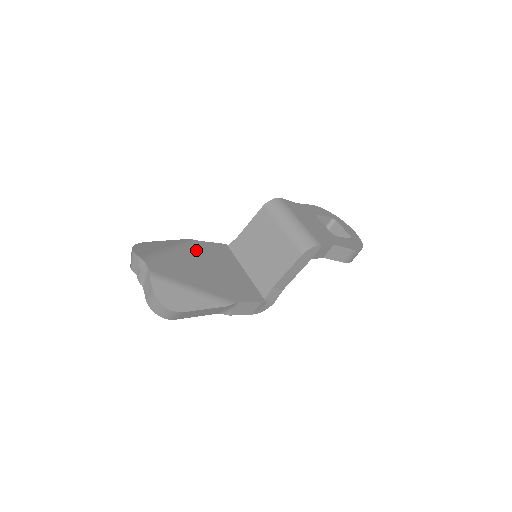
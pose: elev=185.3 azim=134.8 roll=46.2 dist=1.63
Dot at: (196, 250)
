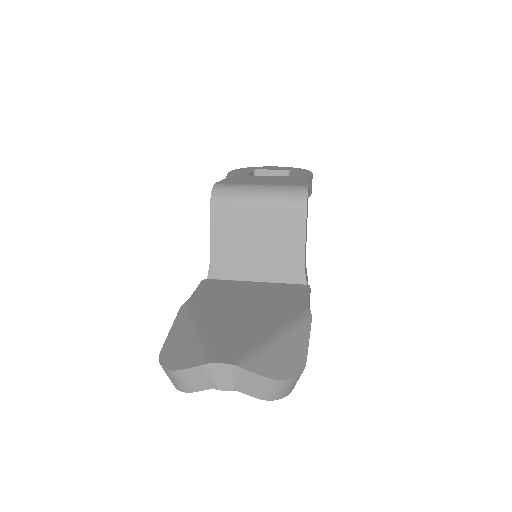
Dot at: (206, 307)
